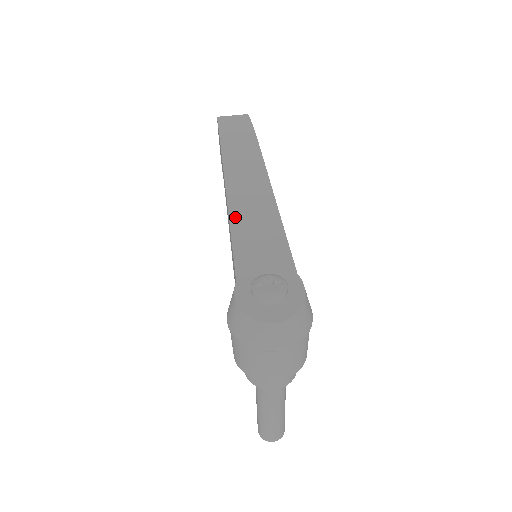
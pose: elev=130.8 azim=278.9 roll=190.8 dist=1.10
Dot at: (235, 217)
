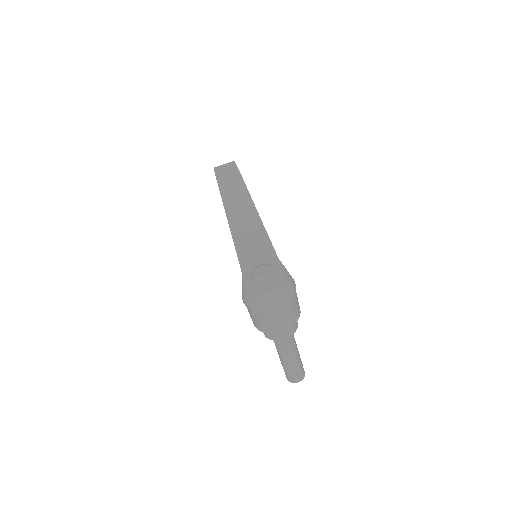
Dot at: (235, 233)
